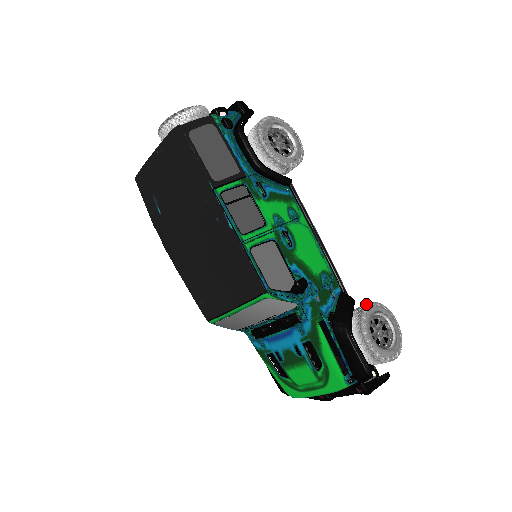
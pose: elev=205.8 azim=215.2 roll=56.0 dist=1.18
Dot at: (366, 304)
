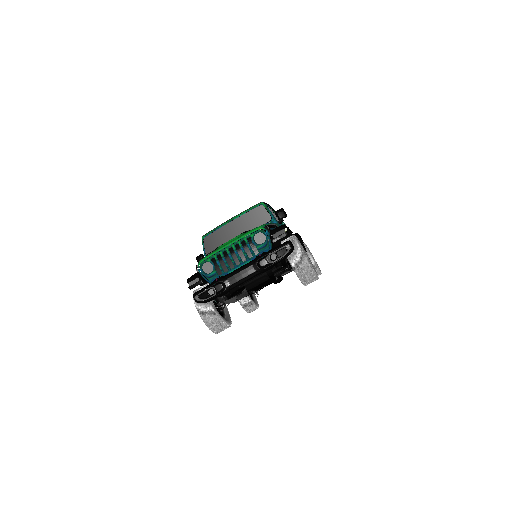
Dot at: occluded
